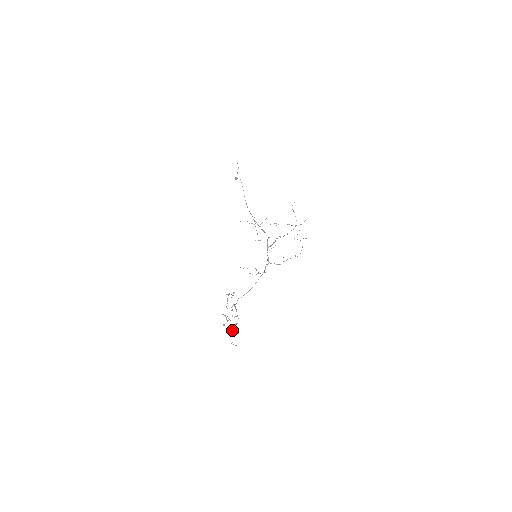
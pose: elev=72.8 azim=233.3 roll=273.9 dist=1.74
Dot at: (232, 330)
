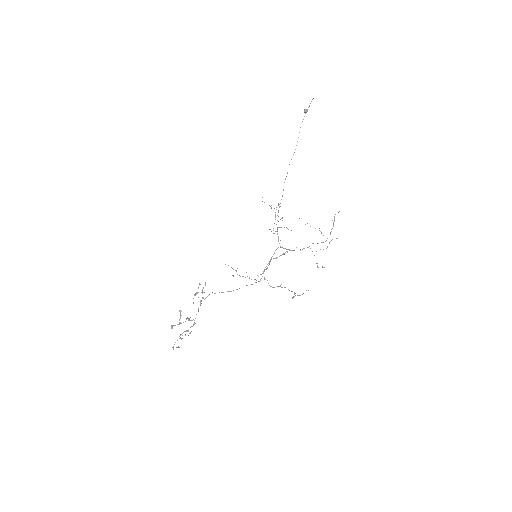
Dot at: (180, 335)
